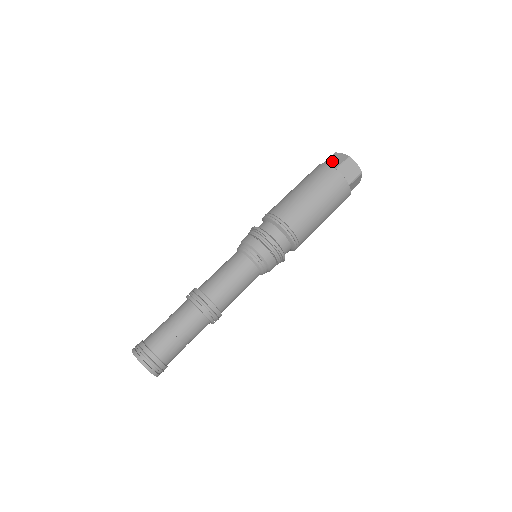
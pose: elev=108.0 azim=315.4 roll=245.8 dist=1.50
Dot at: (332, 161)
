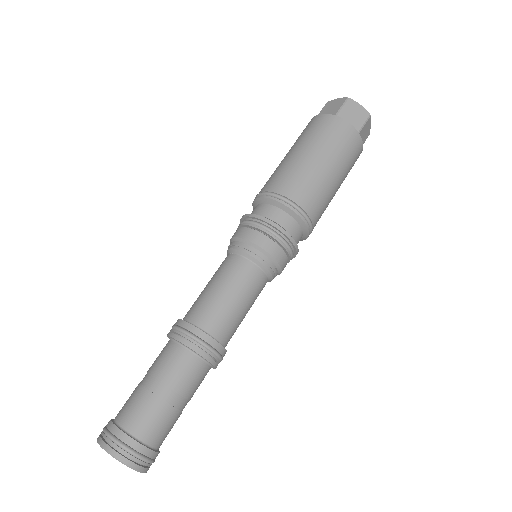
Dot at: (350, 115)
